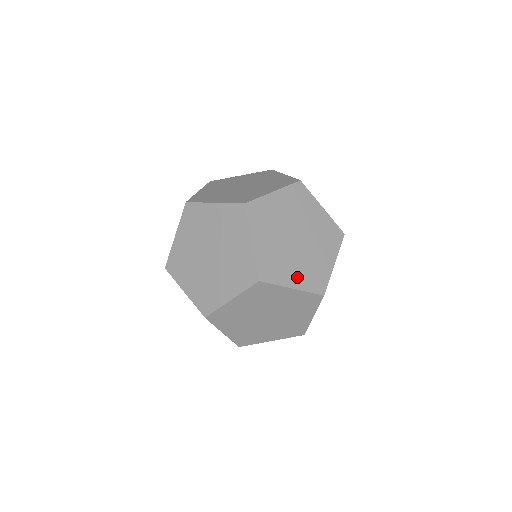
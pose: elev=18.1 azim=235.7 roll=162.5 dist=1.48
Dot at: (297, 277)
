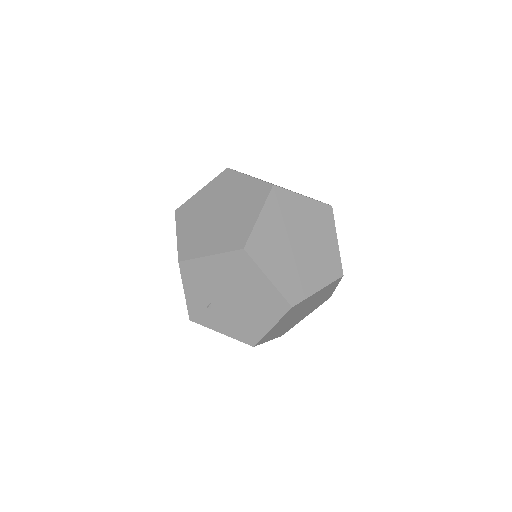
Dot at: occluded
